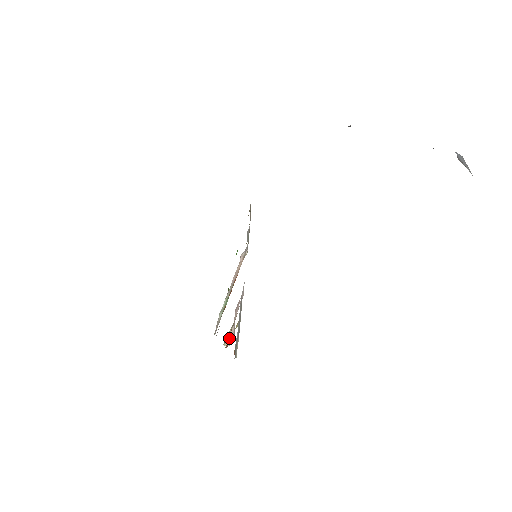
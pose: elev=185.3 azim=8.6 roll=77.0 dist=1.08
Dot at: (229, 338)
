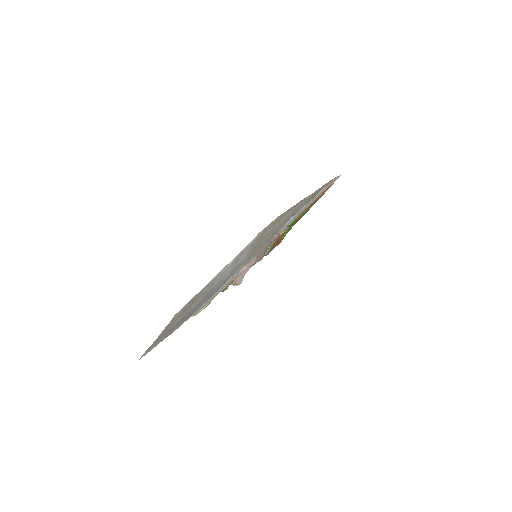
Dot at: occluded
